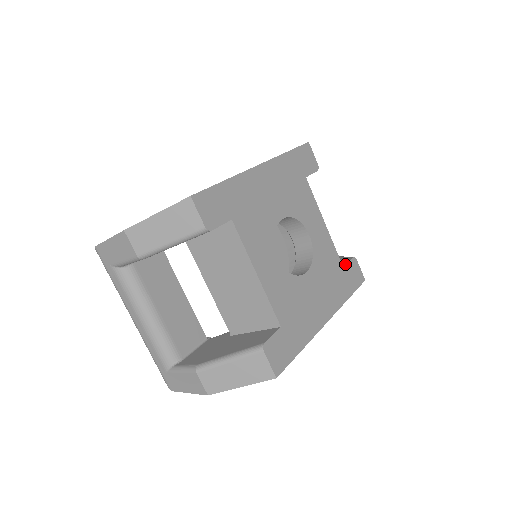
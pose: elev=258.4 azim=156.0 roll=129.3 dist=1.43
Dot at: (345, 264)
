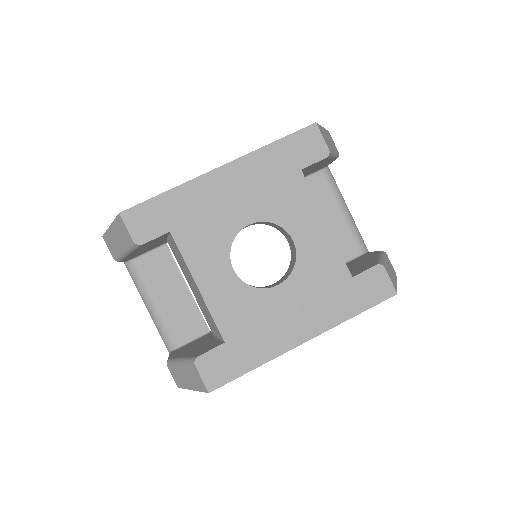
Dot at: (358, 273)
